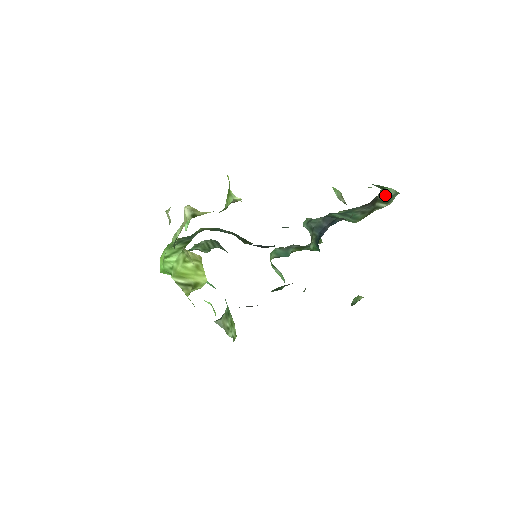
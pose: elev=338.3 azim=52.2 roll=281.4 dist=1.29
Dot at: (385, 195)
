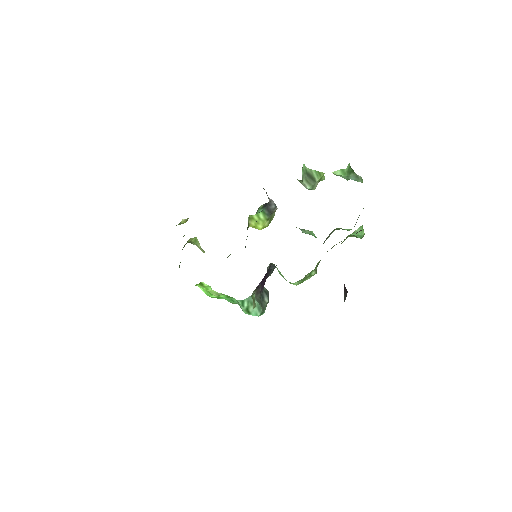
Dot at: occluded
